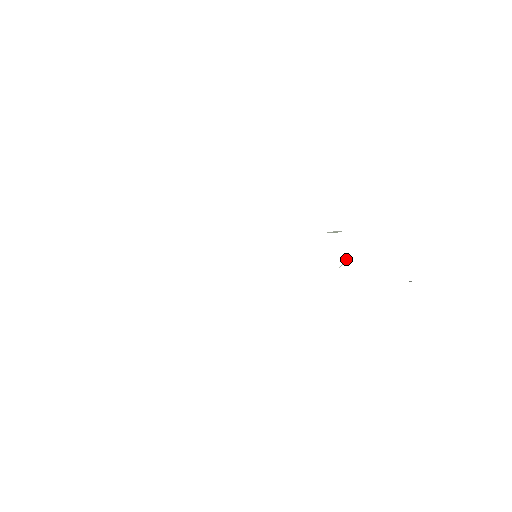
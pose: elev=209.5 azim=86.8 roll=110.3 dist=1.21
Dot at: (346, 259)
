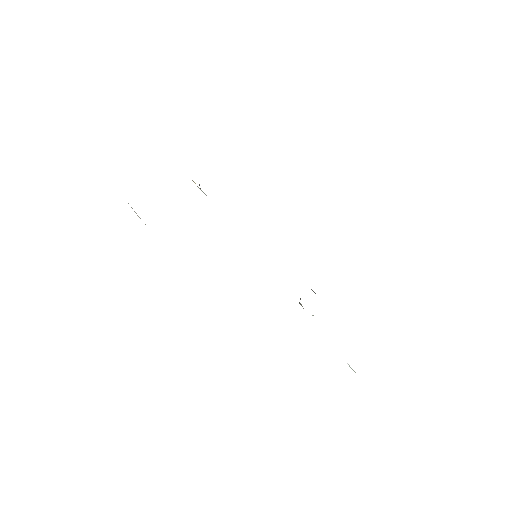
Dot at: occluded
